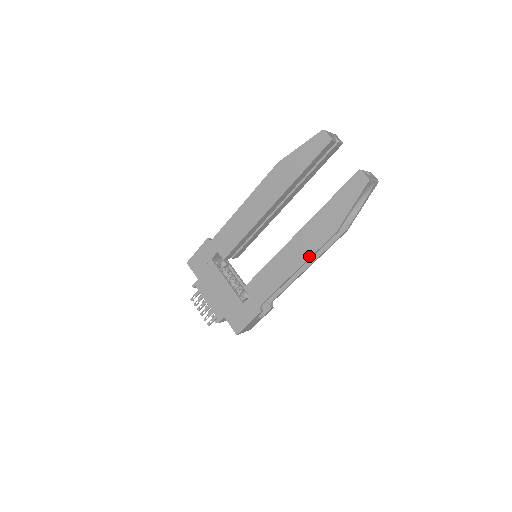
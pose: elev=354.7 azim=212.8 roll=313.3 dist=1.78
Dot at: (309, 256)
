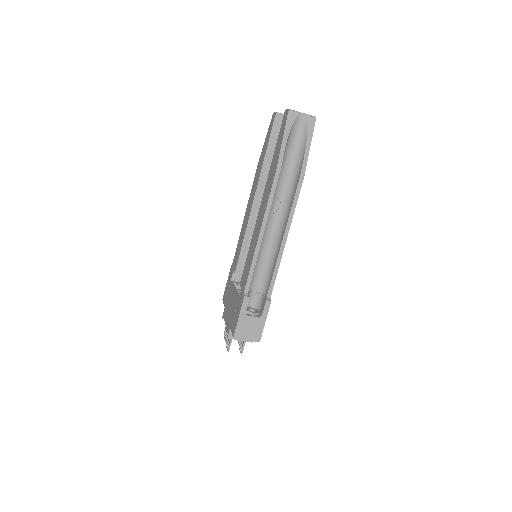
Dot at: (265, 209)
